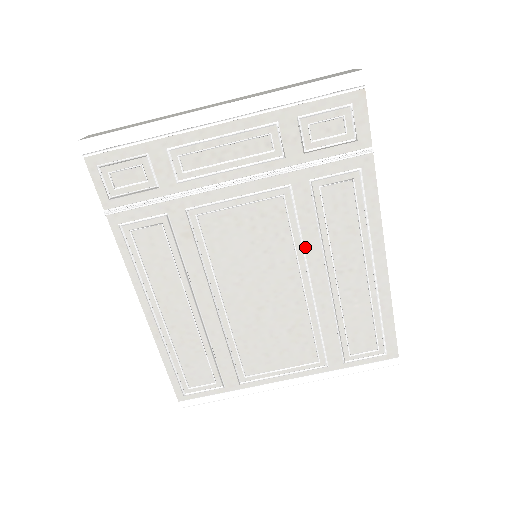
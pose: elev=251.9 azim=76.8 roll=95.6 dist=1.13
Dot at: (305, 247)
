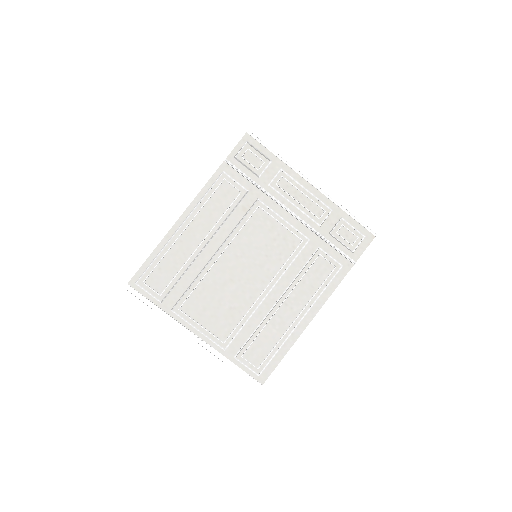
Dot at: (285, 274)
